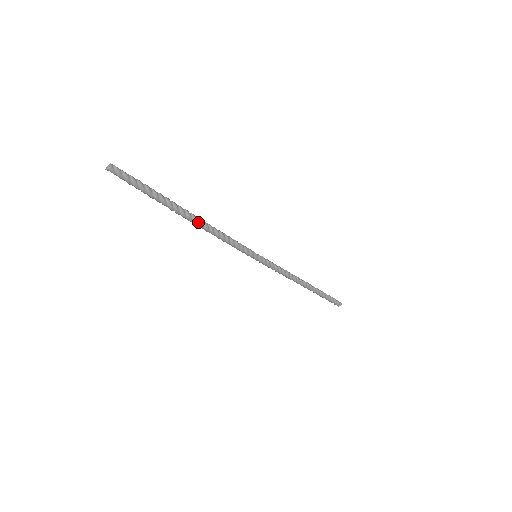
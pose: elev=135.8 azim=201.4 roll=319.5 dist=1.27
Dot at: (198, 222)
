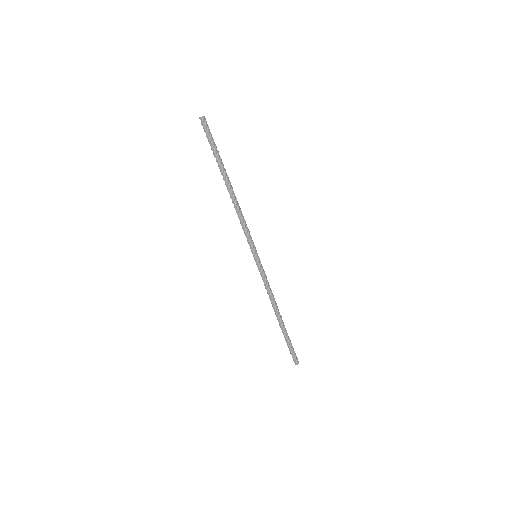
Dot at: (233, 194)
